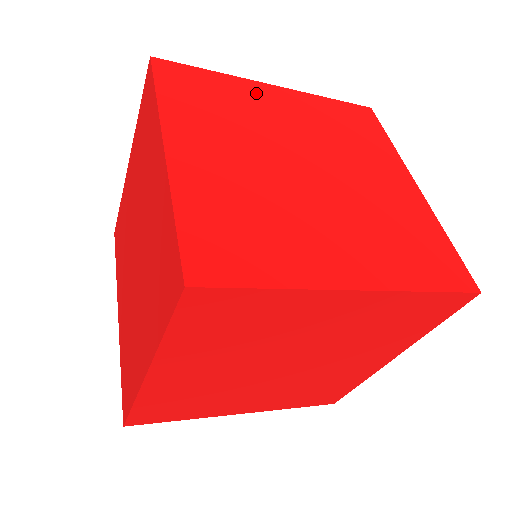
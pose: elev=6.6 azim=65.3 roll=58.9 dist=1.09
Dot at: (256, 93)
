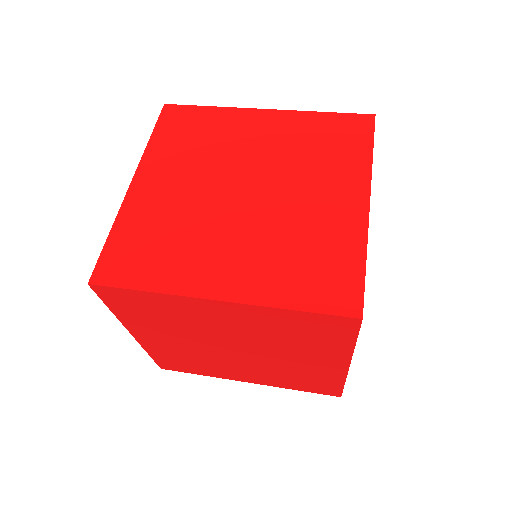
Dot at: (241, 121)
